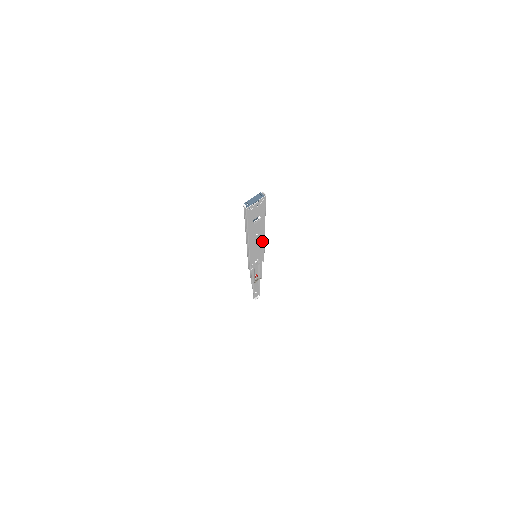
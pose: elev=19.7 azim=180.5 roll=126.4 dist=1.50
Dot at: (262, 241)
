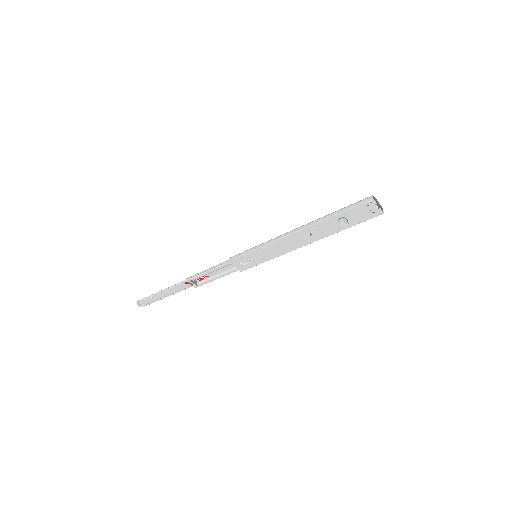
Dot at: (290, 249)
